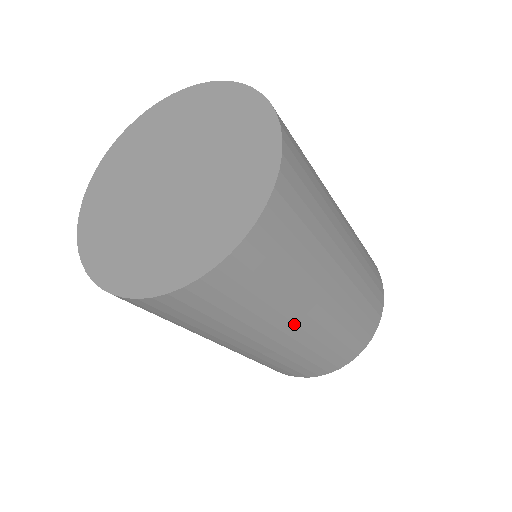
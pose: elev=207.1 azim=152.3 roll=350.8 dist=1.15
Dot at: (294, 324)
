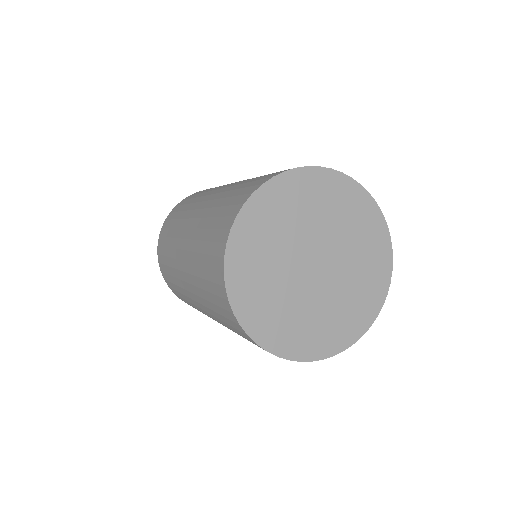
Dot at: occluded
